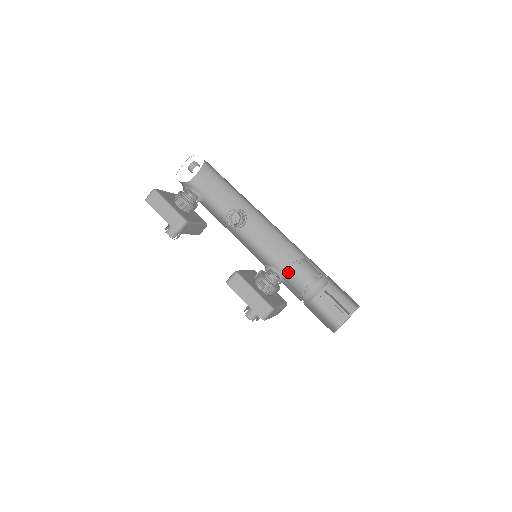
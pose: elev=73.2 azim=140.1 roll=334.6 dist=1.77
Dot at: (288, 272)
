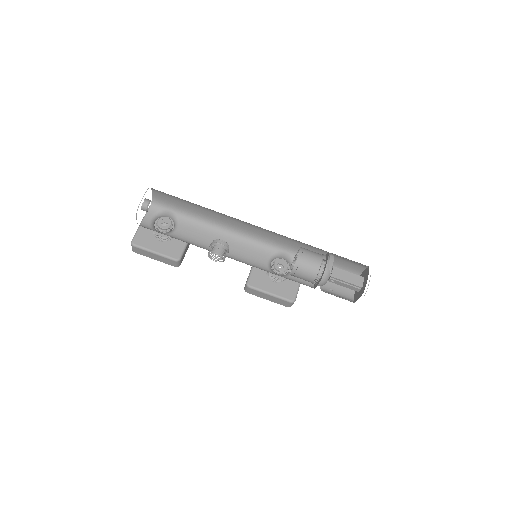
Dot at: (291, 275)
